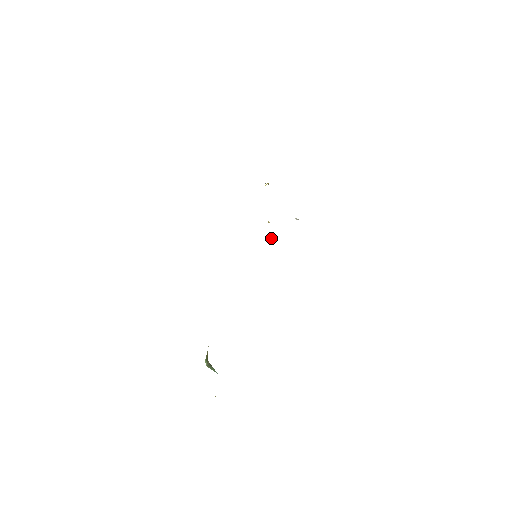
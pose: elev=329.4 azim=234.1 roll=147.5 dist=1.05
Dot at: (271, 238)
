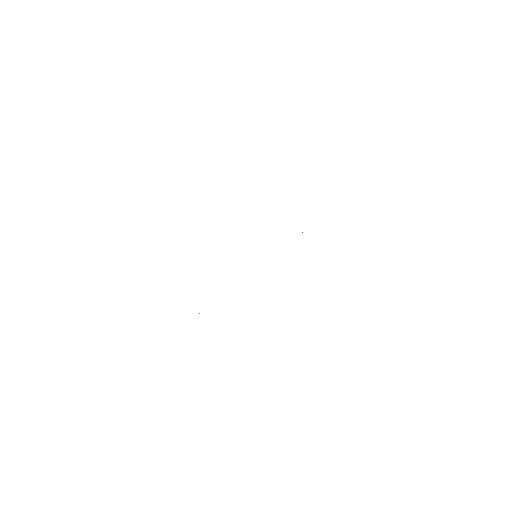
Dot at: occluded
